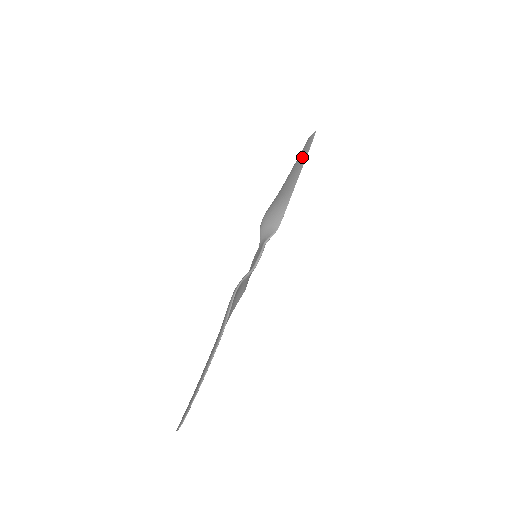
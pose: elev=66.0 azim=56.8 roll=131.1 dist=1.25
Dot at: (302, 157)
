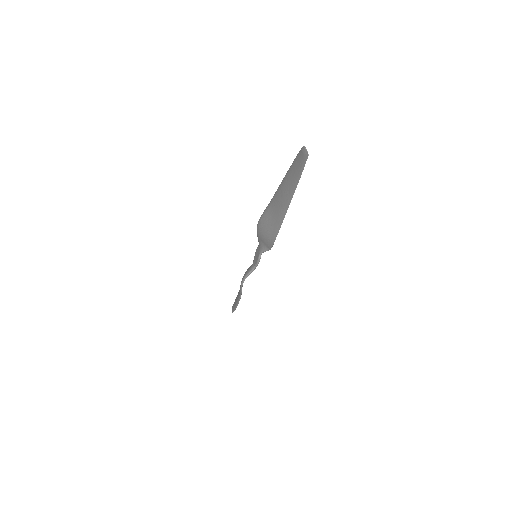
Dot at: (290, 185)
